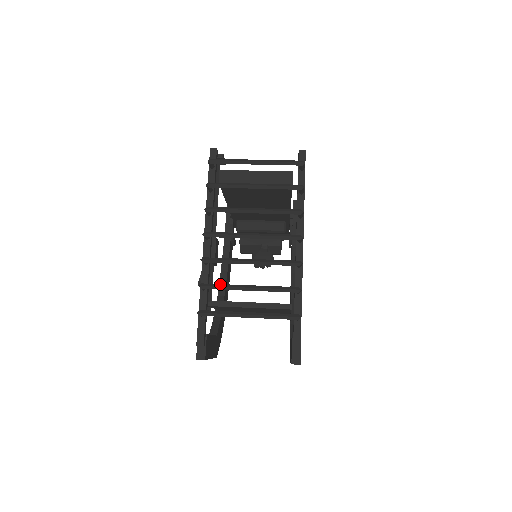
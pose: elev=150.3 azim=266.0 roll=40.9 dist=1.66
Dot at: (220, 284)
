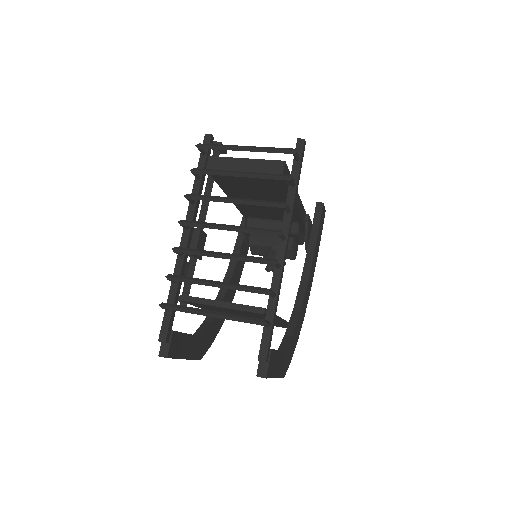
Dot at: (187, 277)
